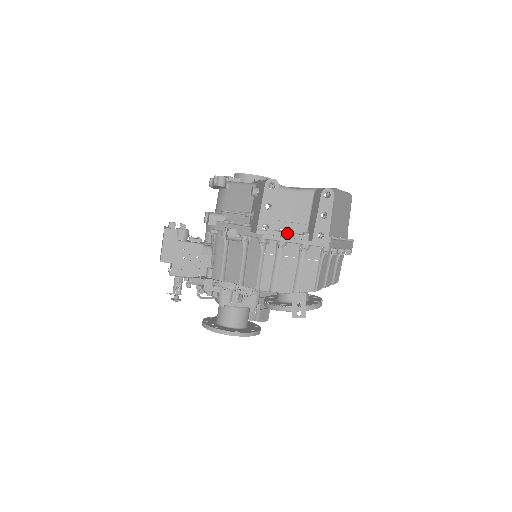
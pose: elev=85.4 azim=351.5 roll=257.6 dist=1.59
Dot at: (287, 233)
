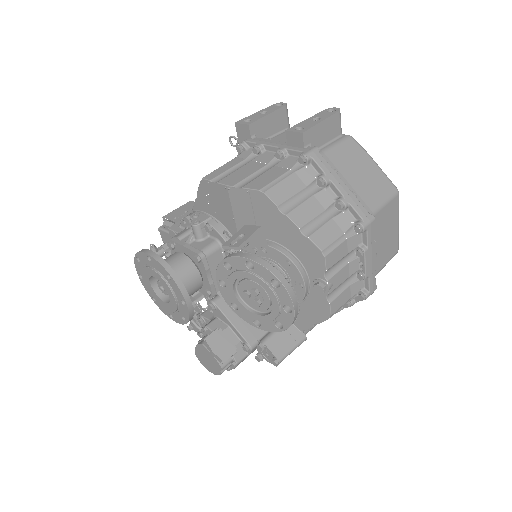
Dot at: (270, 140)
